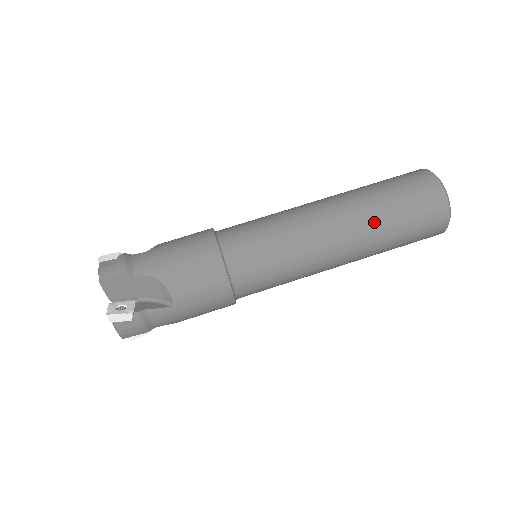
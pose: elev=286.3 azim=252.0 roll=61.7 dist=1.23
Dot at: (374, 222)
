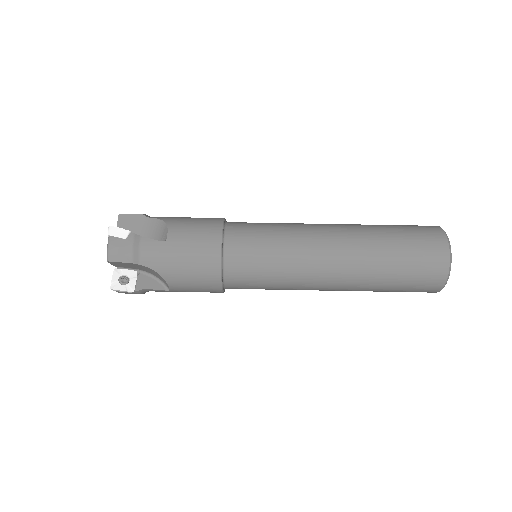
Dot at: (369, 233)
